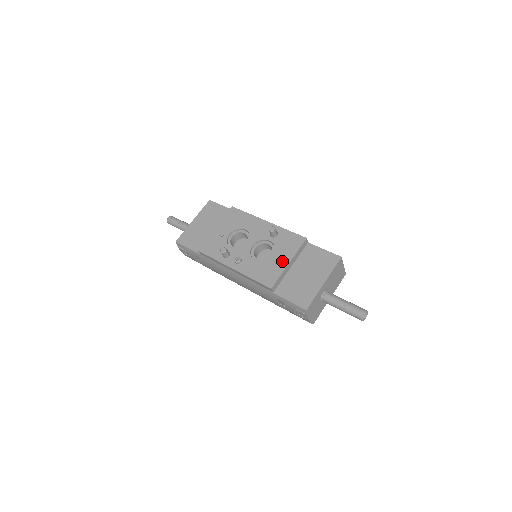
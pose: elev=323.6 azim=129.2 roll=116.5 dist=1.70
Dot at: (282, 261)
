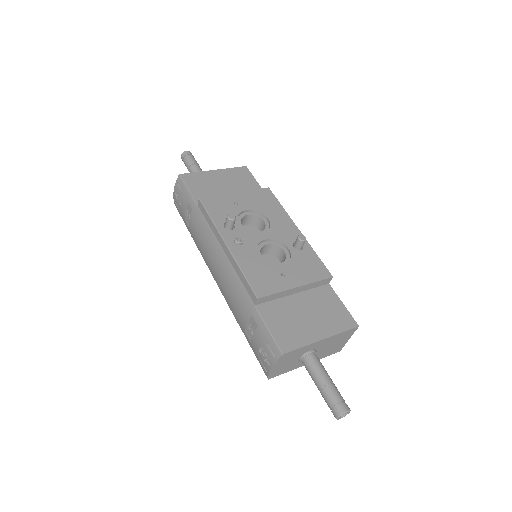
Dot at: (290, 279)
